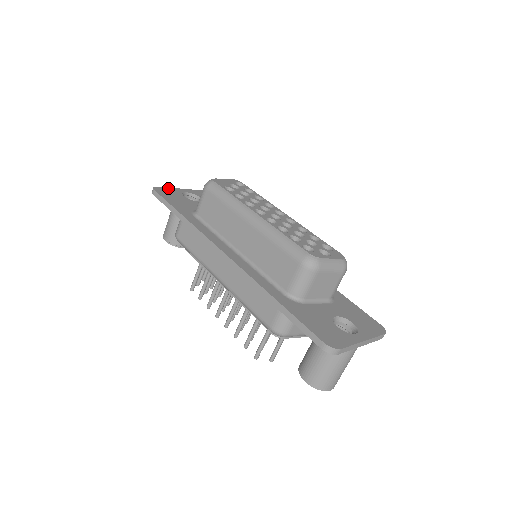
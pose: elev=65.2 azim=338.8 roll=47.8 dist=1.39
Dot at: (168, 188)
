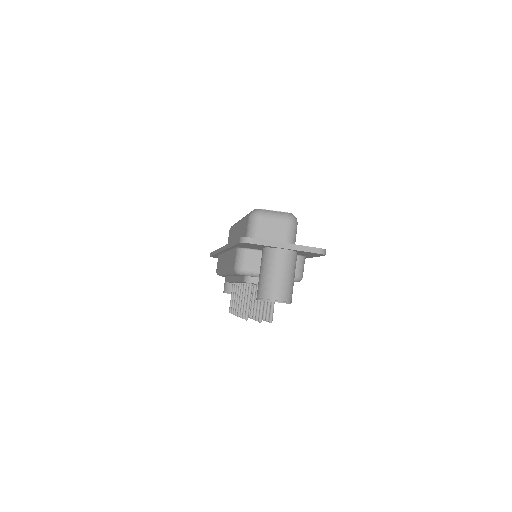
Dot at: occluded
